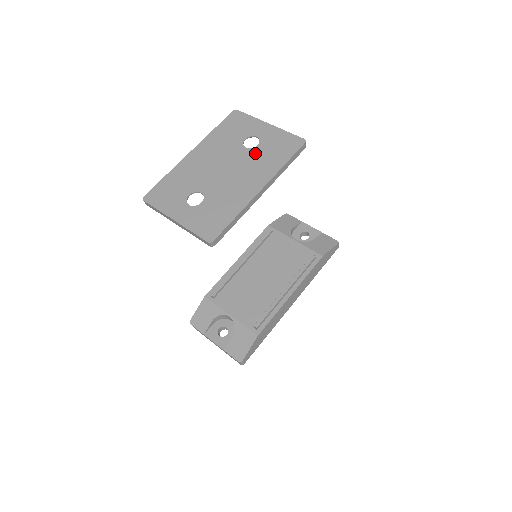
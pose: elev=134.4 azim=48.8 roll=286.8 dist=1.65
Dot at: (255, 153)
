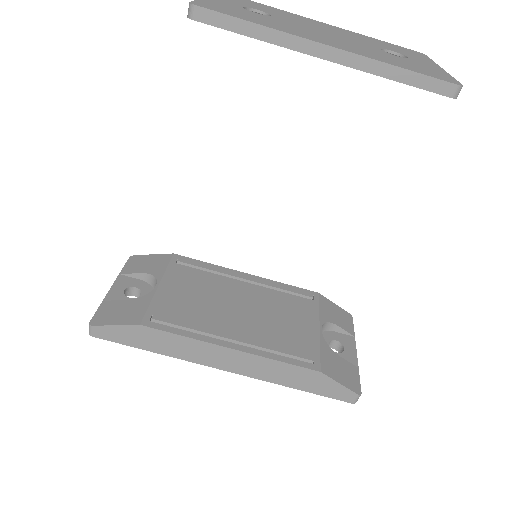
Dot at: (382, 52)
